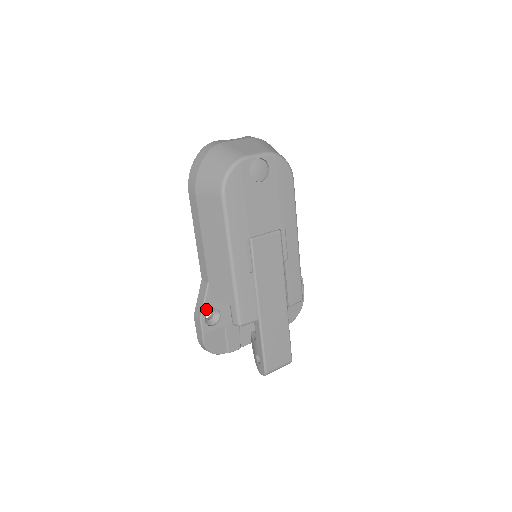
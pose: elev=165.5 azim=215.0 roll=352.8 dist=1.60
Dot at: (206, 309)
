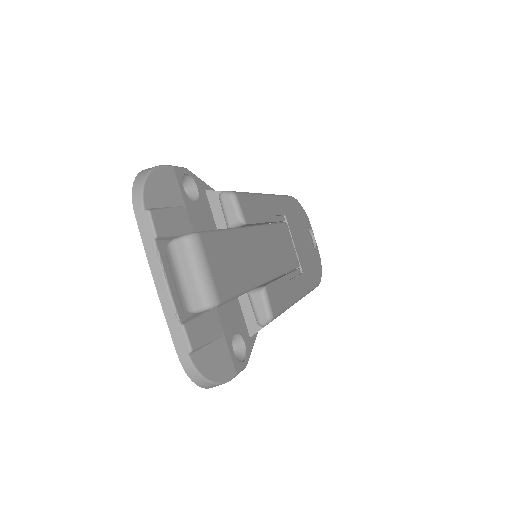
Dot at: (196, 180)
